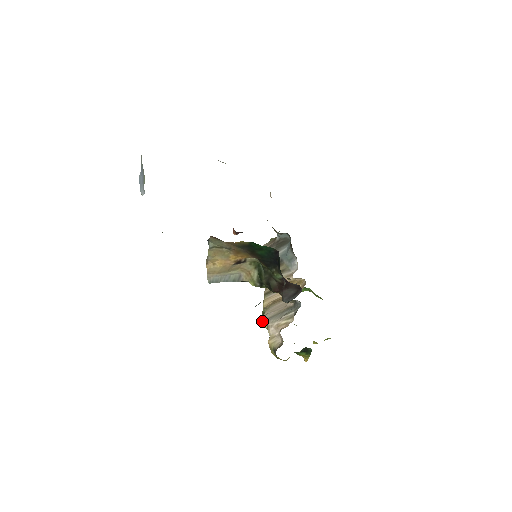
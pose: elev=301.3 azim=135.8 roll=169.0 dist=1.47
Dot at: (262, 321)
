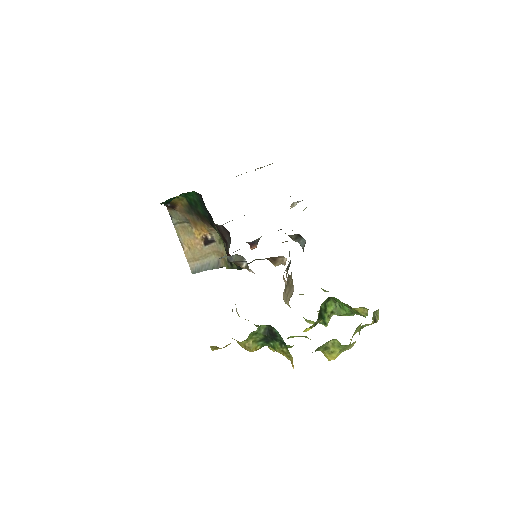
Dot at: occluded
